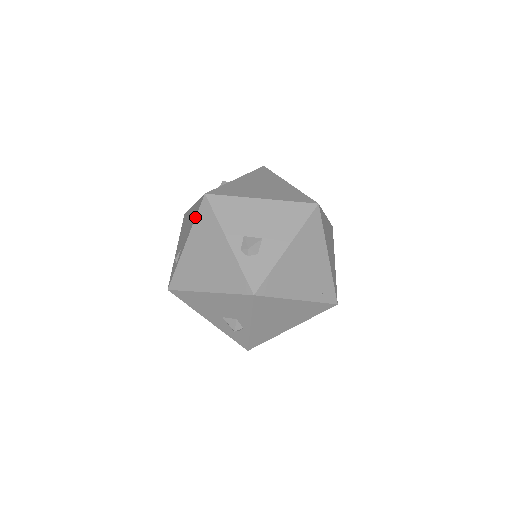
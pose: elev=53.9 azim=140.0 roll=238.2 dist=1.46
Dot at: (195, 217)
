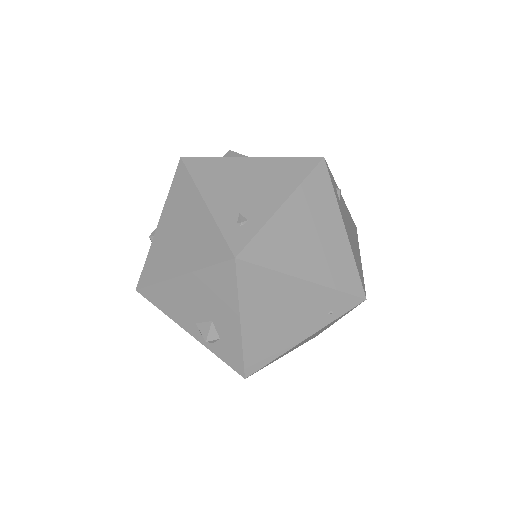
Dot at: occluded
